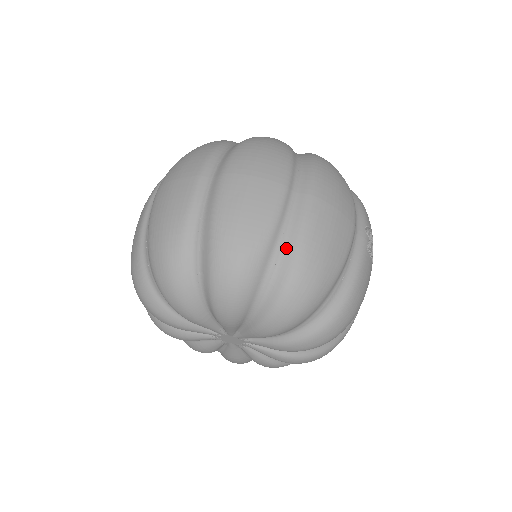
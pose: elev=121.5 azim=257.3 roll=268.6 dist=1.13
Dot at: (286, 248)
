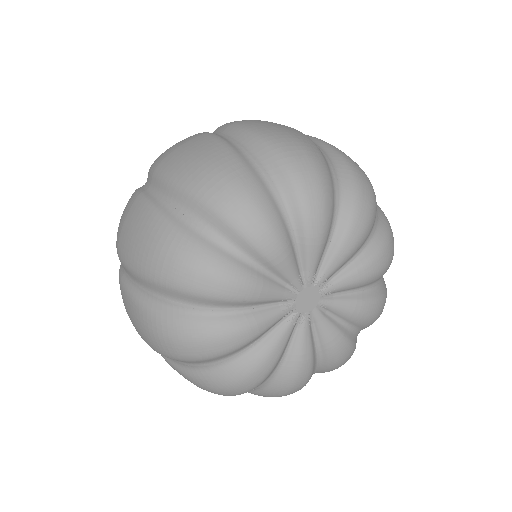
Dot at: (253, 148)
